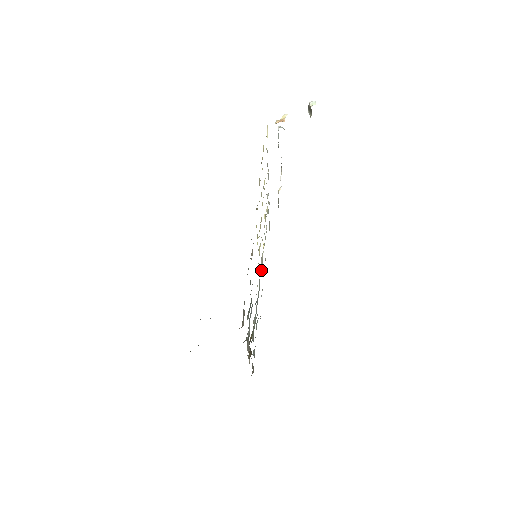
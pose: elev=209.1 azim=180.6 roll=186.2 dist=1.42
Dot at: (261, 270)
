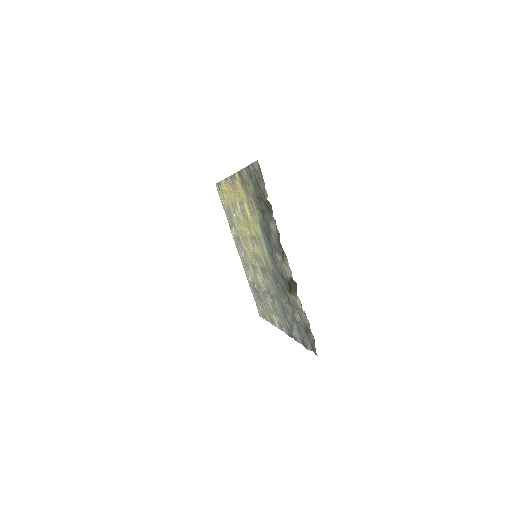
Dot at: (269, 292)
